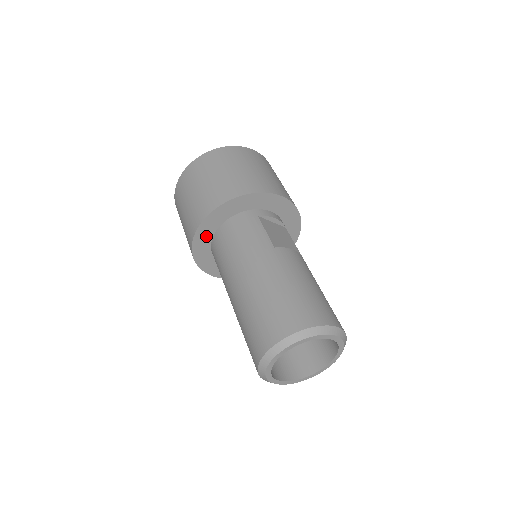
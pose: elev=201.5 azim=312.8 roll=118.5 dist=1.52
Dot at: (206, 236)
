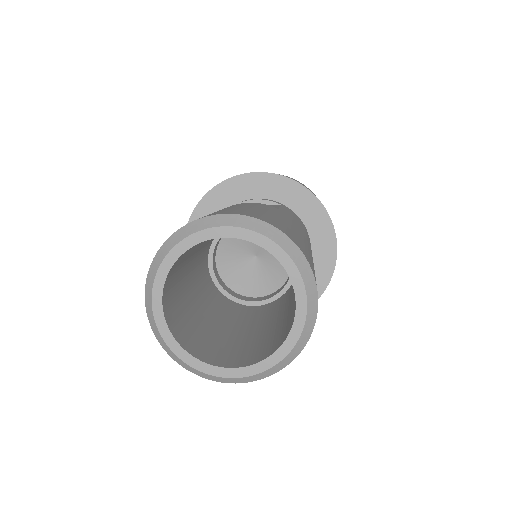
Dot at: occluded
